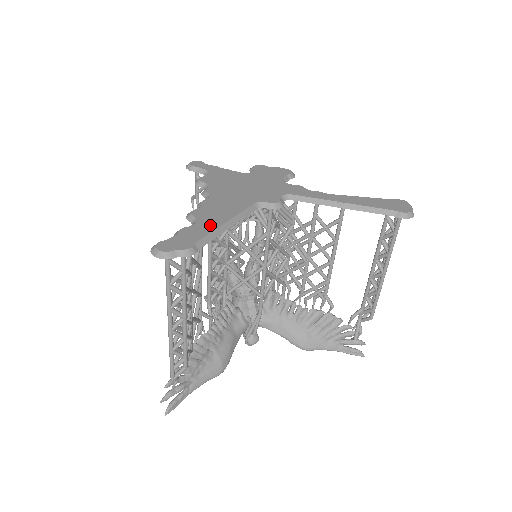
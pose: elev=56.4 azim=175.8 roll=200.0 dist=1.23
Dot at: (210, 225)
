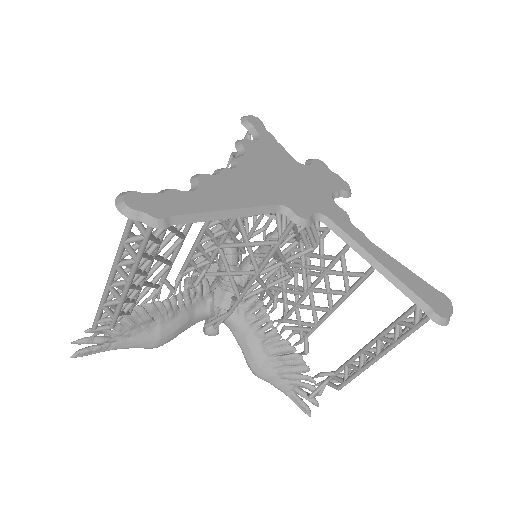
Dot at: (207, 203)
